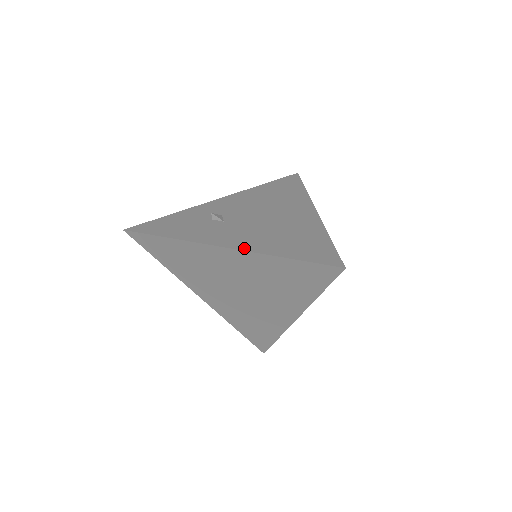
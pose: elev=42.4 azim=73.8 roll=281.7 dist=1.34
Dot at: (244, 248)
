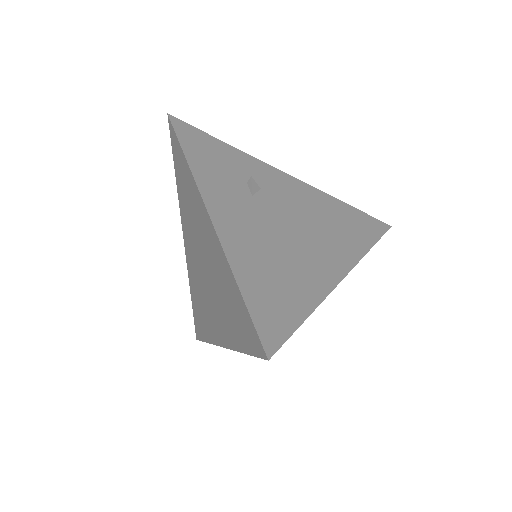
Dot at: (222, 235)
